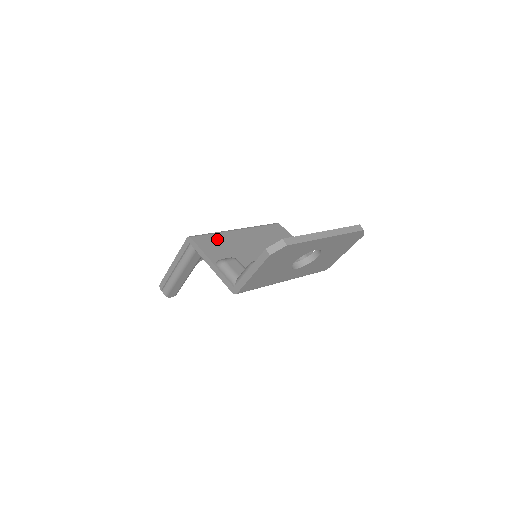
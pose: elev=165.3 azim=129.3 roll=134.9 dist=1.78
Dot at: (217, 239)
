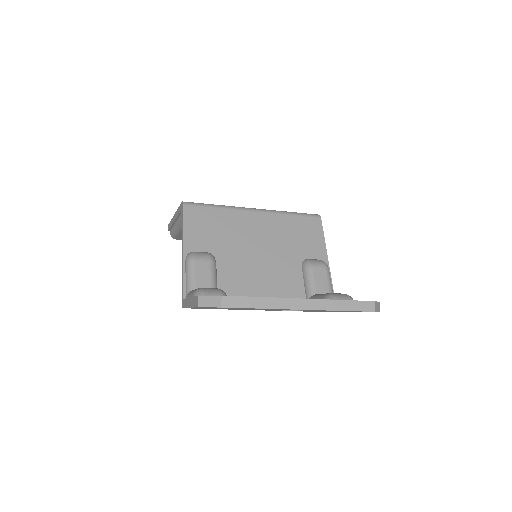
Dot at: (216, 218)
